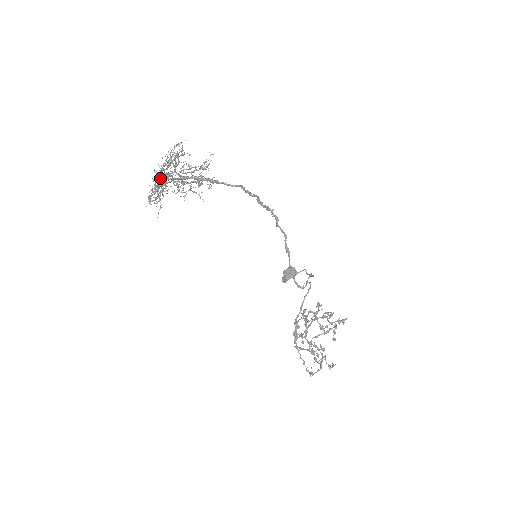
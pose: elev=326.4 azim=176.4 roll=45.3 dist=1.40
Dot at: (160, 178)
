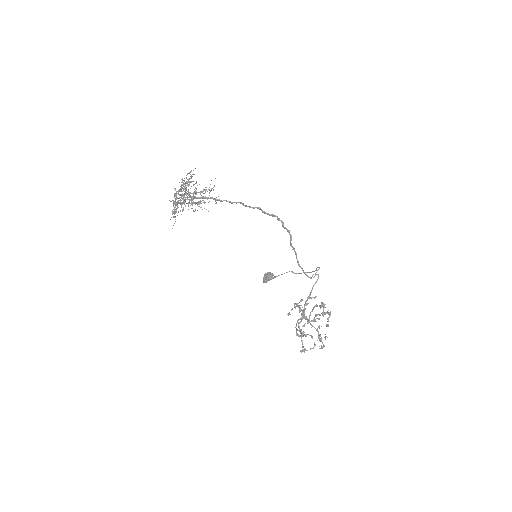
Dot at: (173, 201)
